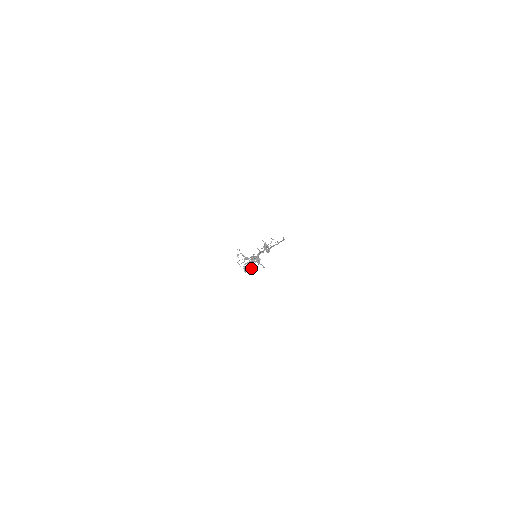
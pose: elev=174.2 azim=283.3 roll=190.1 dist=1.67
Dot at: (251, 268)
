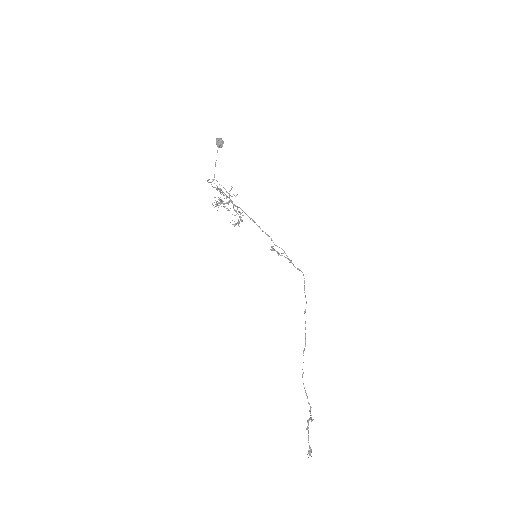
Dot at: (229, 202)
